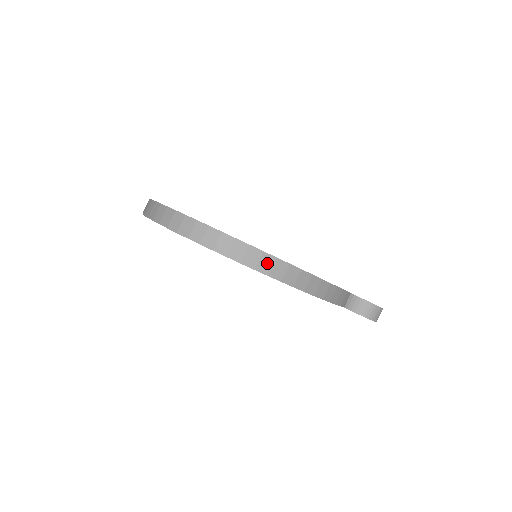
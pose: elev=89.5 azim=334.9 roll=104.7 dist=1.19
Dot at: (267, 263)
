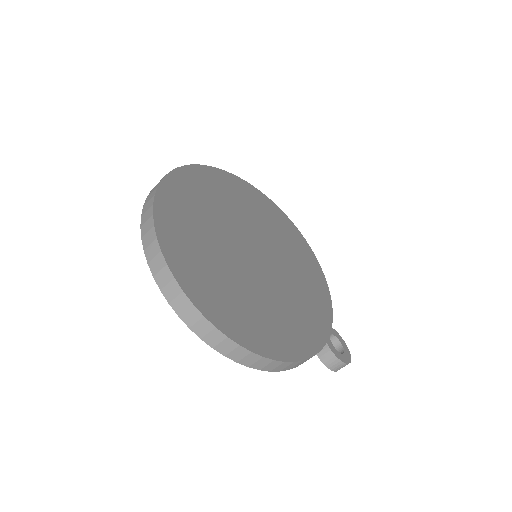
Dot at: (240, 354)
